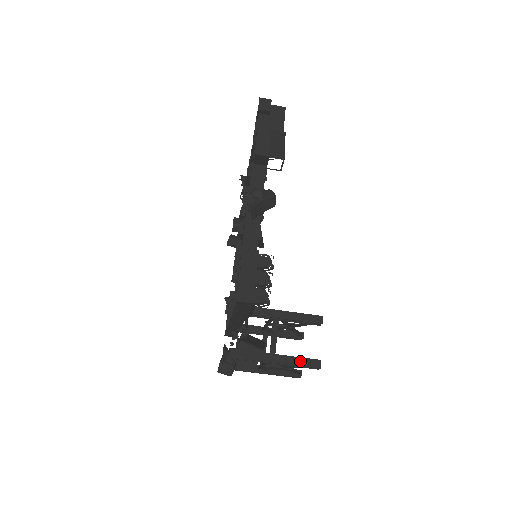
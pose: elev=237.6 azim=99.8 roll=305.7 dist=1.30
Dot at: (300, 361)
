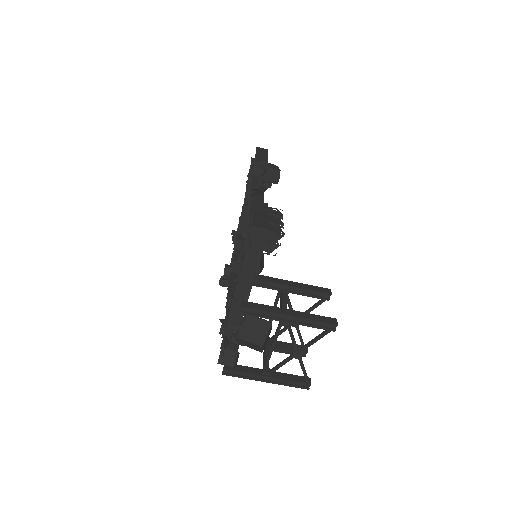
Dot at: (315, 317)
